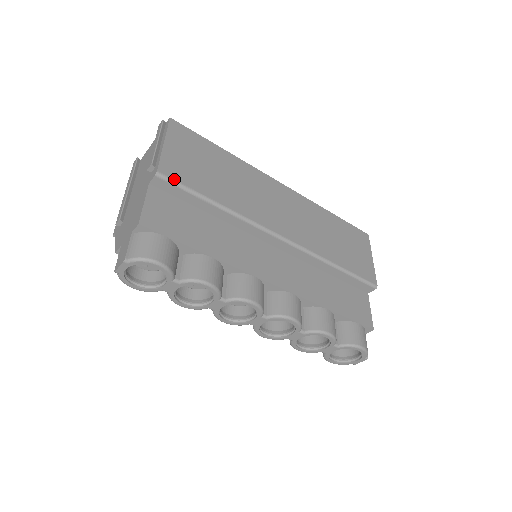
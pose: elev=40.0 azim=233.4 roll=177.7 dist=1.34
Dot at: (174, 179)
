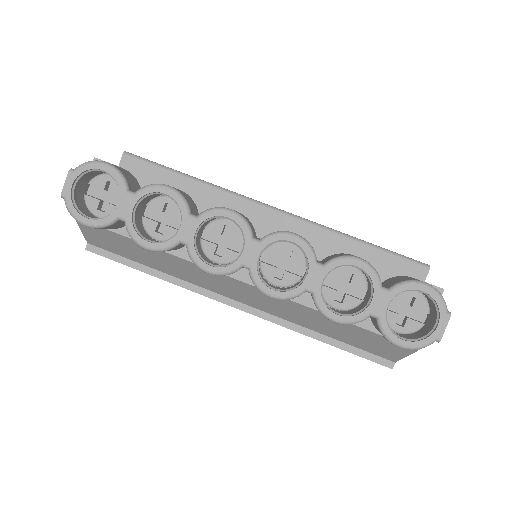
Dot at: (143, 158)
